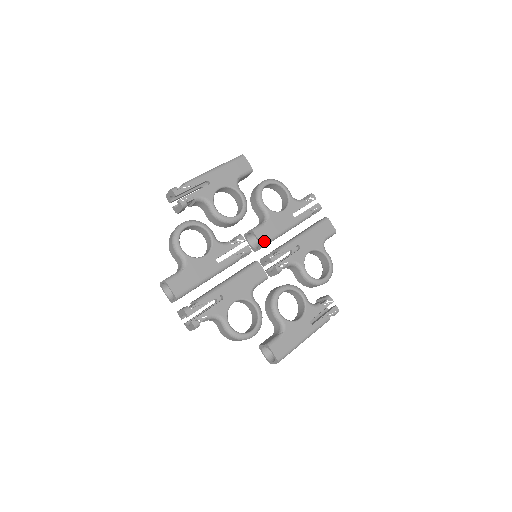
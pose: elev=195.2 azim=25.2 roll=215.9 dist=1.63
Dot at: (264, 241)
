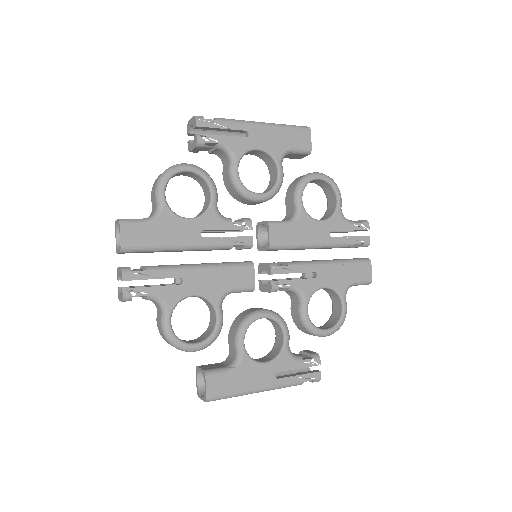
Dot at: (275, 243)
